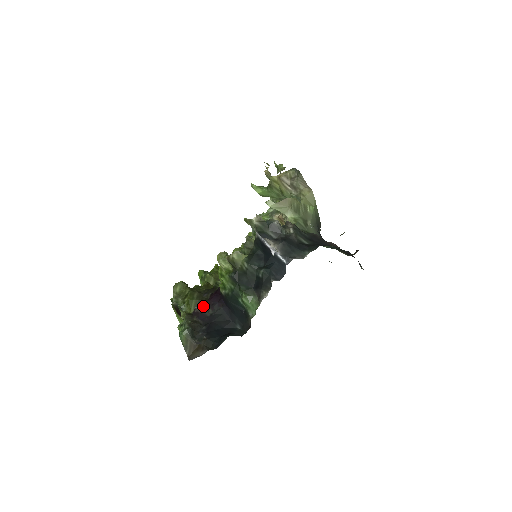
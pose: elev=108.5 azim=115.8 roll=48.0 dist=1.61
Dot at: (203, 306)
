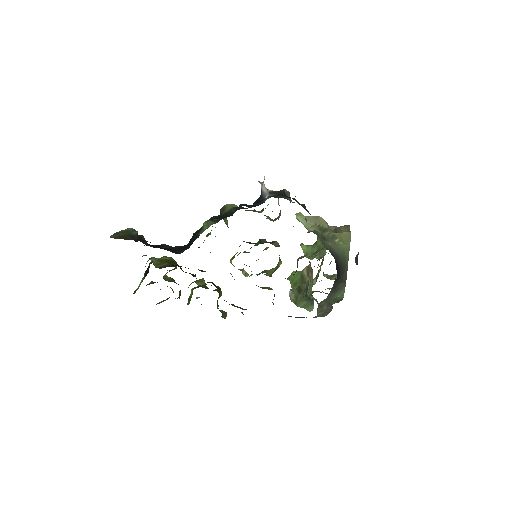
Dot at: (168, 245)
